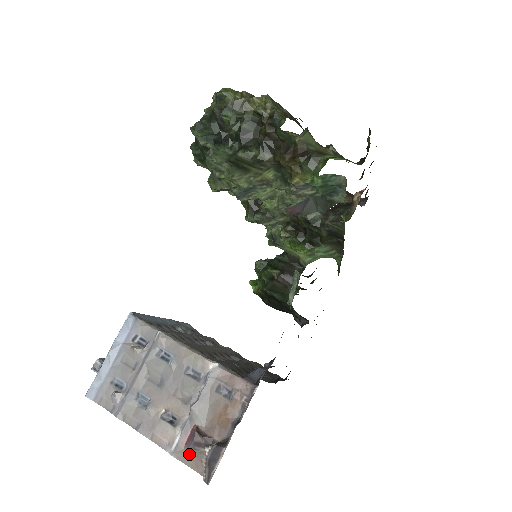
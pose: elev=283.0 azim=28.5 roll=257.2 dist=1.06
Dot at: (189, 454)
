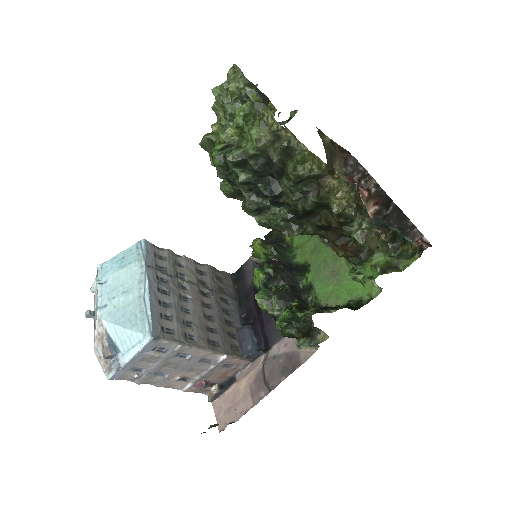
Dot at: (197, 390)
